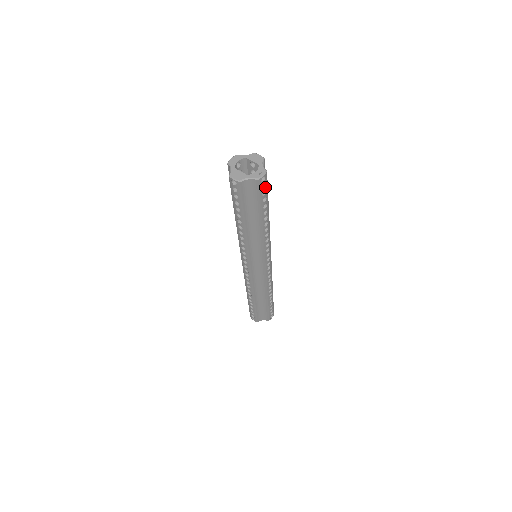
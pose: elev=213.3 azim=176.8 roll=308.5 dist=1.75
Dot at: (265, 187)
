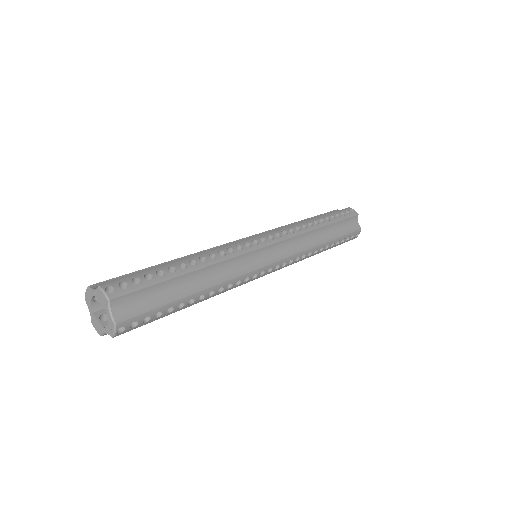
Dot at: (139, 320)
